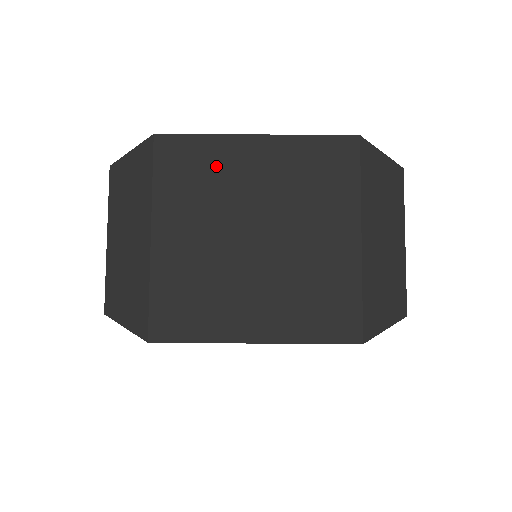
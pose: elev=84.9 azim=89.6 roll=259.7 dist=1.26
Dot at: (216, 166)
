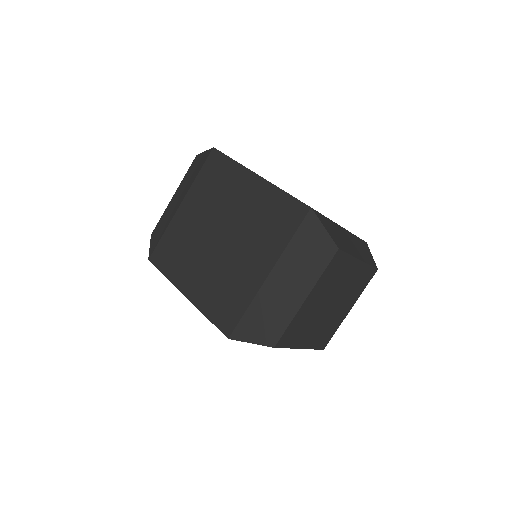
Dot at: (228, 183)
